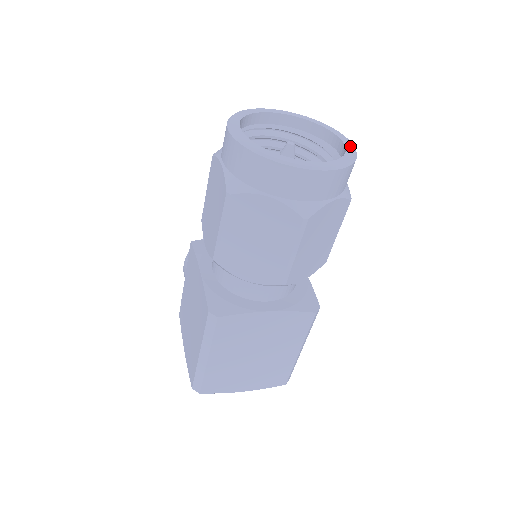
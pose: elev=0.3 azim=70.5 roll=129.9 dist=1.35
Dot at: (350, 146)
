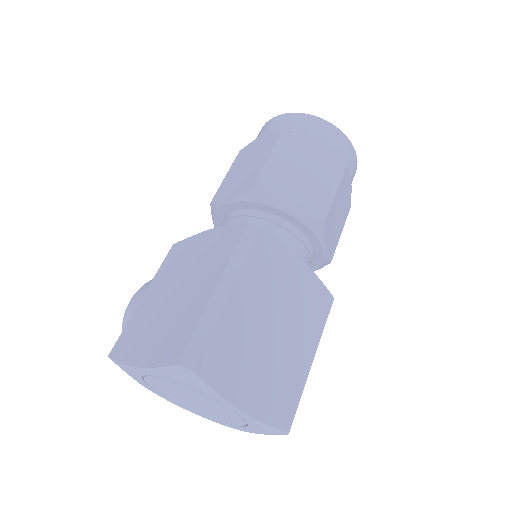
Dot at: occluded
